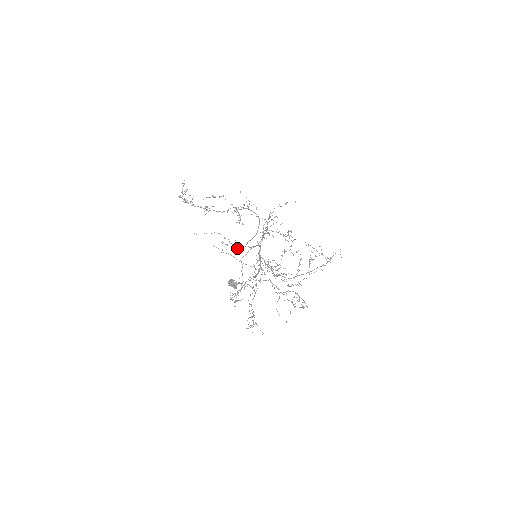
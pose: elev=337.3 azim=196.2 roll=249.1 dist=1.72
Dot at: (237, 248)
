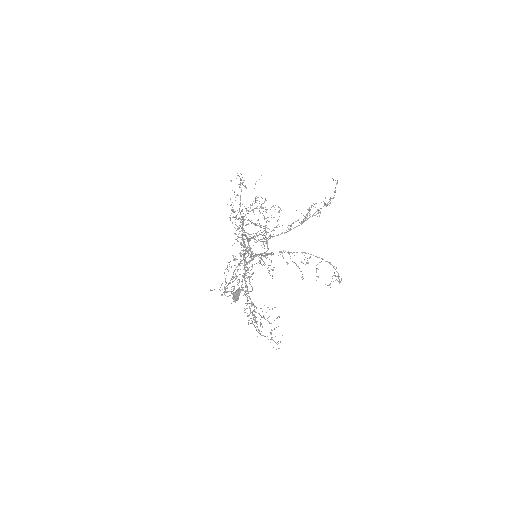
Dot at: (233, 260)
